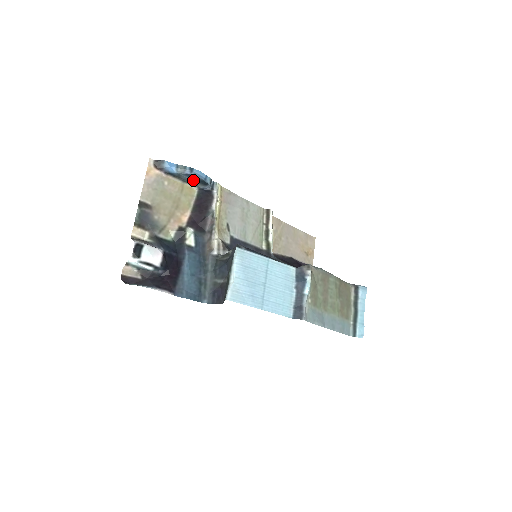
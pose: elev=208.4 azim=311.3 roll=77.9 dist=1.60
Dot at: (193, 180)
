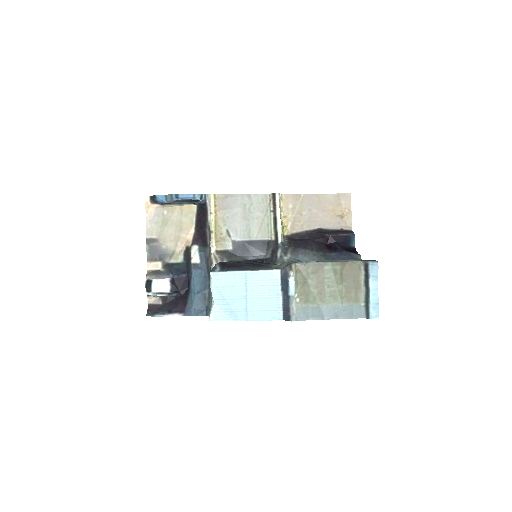
Dot at: (185, 202)
